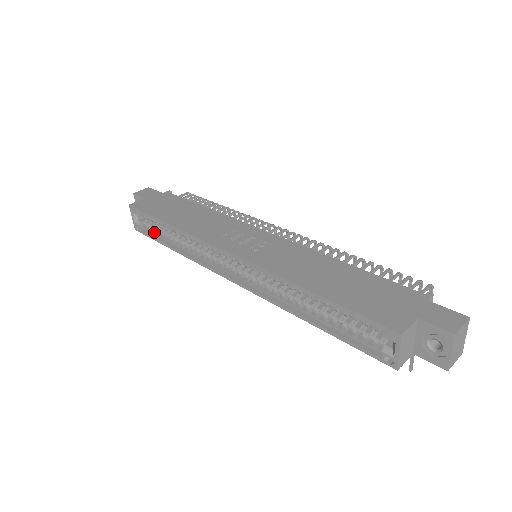
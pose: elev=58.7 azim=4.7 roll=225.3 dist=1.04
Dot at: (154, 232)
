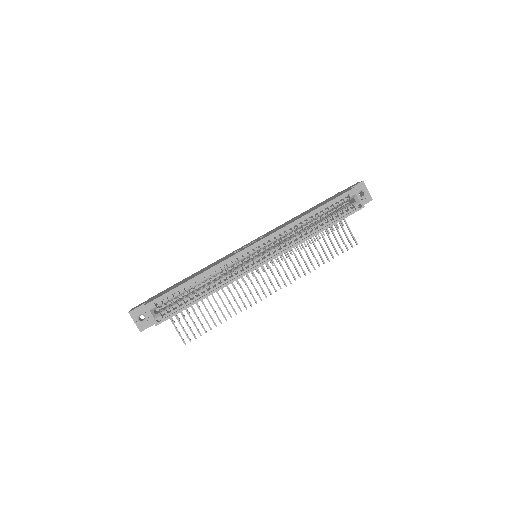
Dot at: (178, 307)
